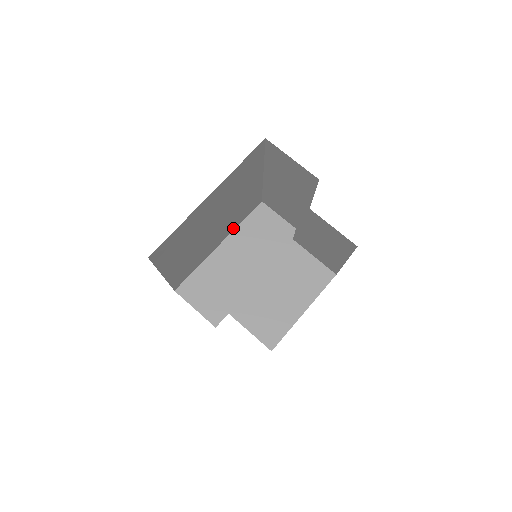
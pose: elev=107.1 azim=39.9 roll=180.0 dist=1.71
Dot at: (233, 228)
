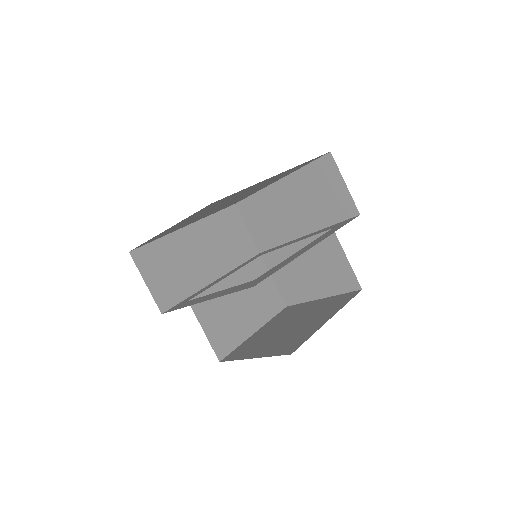
Dot at: occluded
